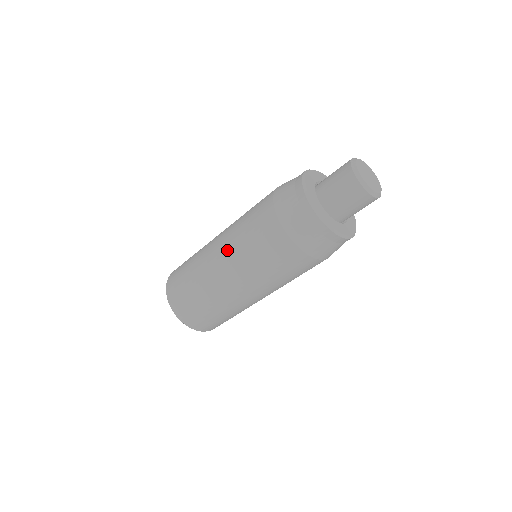
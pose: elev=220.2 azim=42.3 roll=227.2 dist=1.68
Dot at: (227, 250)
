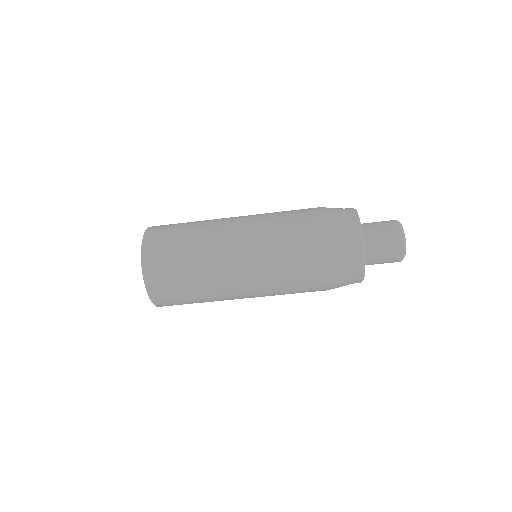
Dot at: (253, 254)
